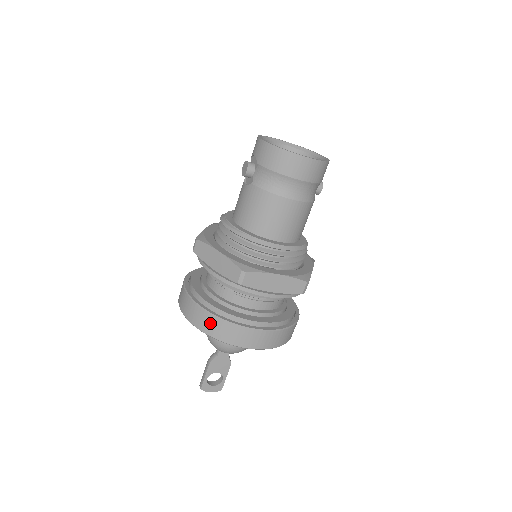
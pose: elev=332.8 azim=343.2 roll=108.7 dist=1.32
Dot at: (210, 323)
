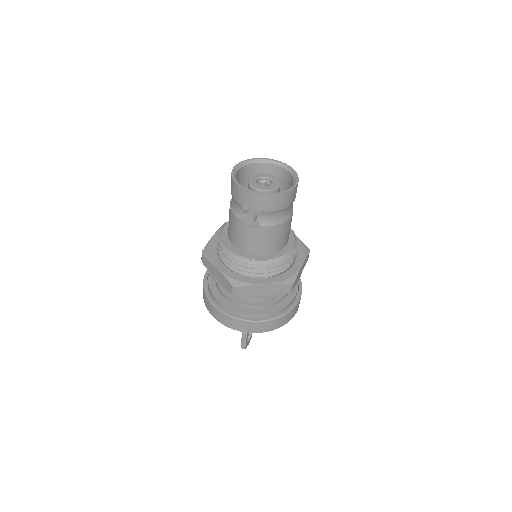
Dot at: (274, 324)
